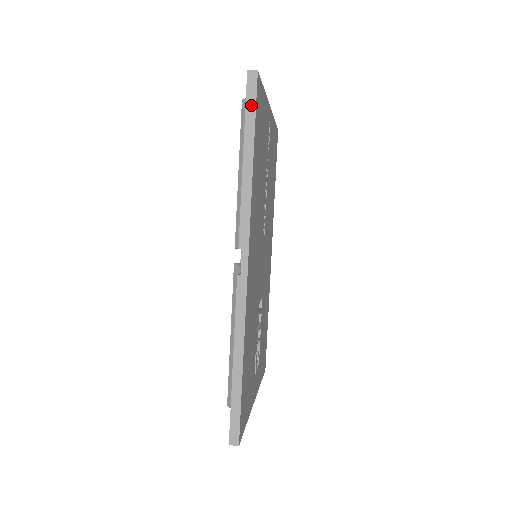
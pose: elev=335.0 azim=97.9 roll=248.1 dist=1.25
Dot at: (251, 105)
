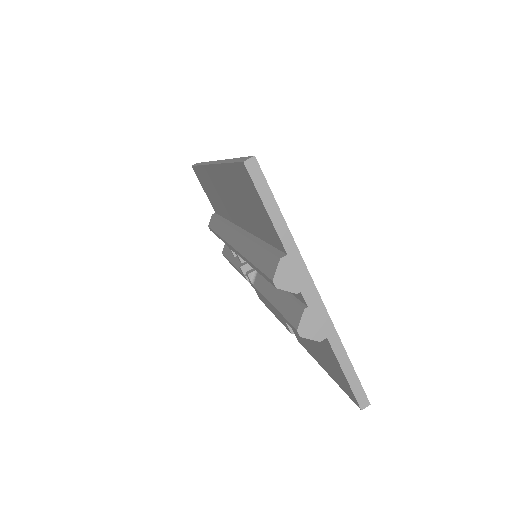
Dot at: occluded
